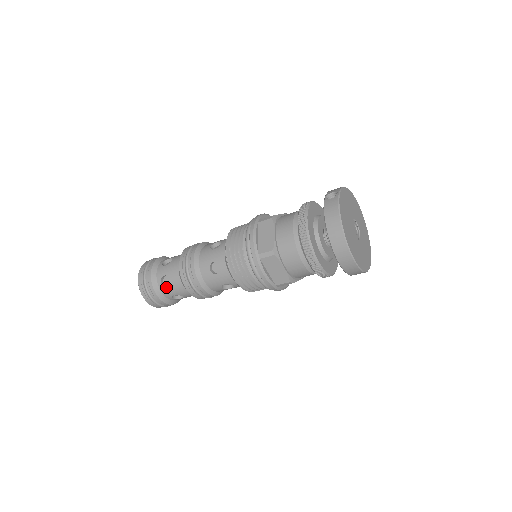
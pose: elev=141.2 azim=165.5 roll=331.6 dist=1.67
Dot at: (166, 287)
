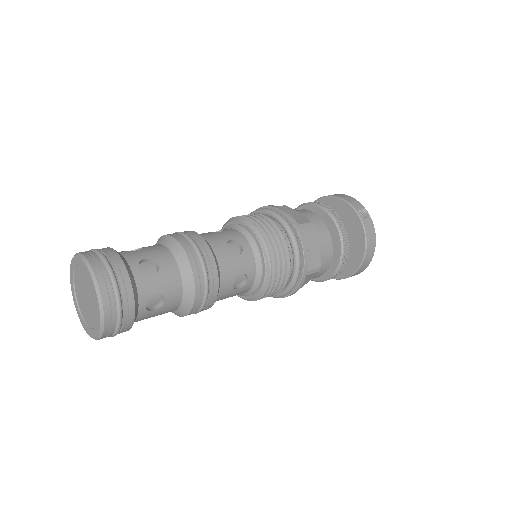
Dot at: (151, 311)
